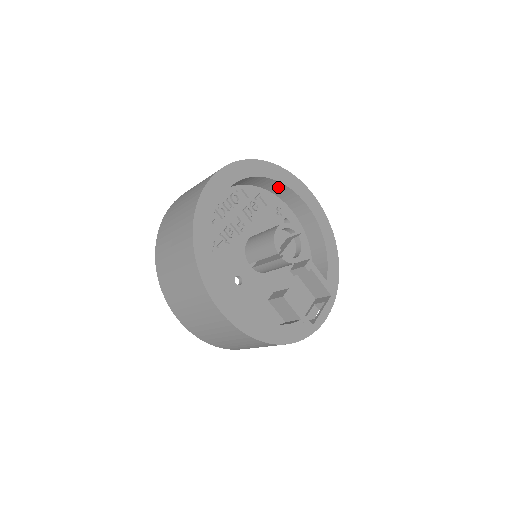
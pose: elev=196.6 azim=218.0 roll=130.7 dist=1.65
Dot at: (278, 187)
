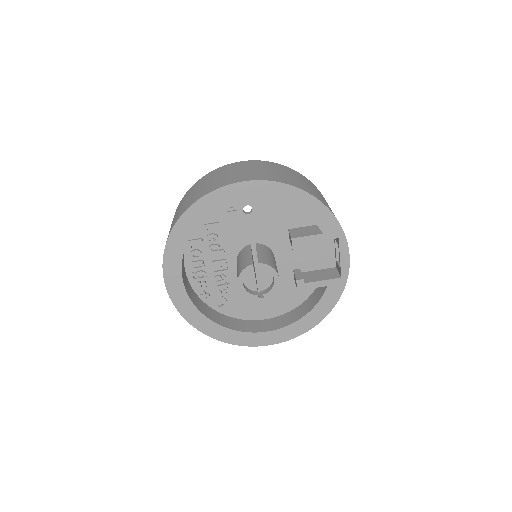
Dot at: occluded
